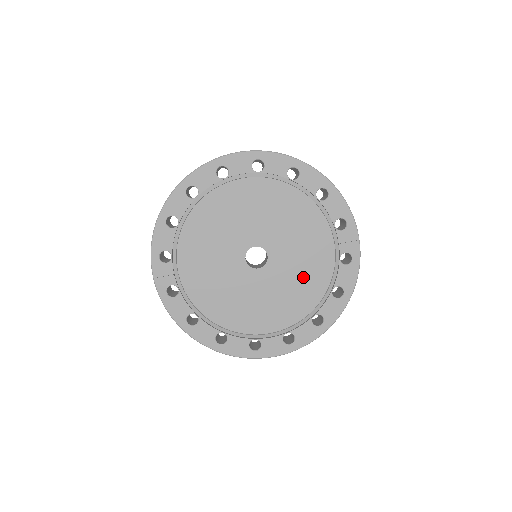
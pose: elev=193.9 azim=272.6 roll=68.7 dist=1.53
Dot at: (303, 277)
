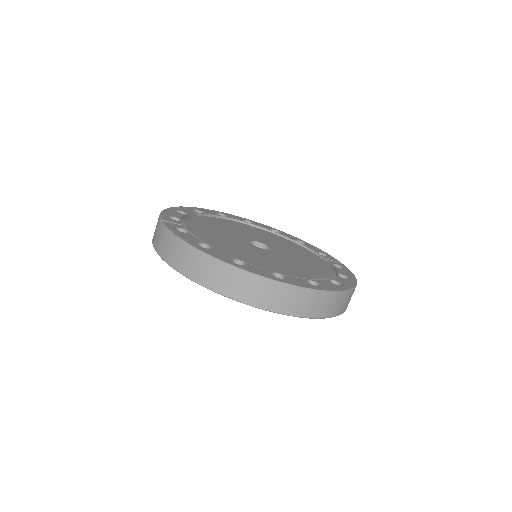
Dot at: (307, 264)
